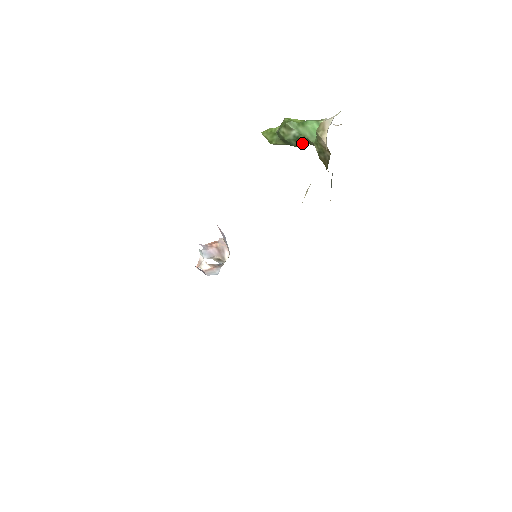
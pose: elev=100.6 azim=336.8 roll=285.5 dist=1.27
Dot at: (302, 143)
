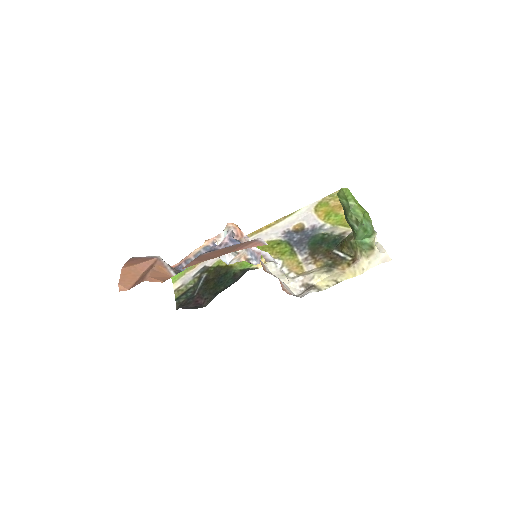
Dot at: (351, 227)
